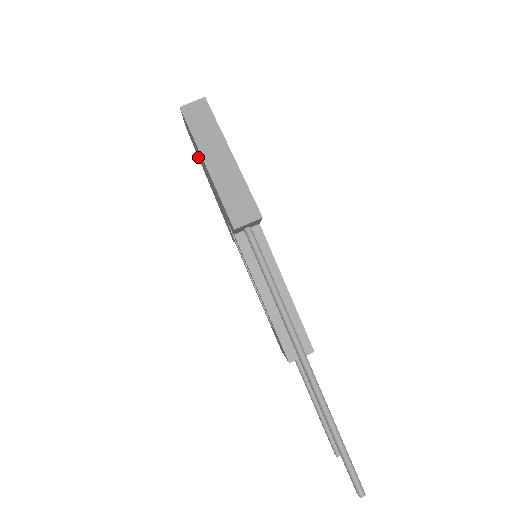
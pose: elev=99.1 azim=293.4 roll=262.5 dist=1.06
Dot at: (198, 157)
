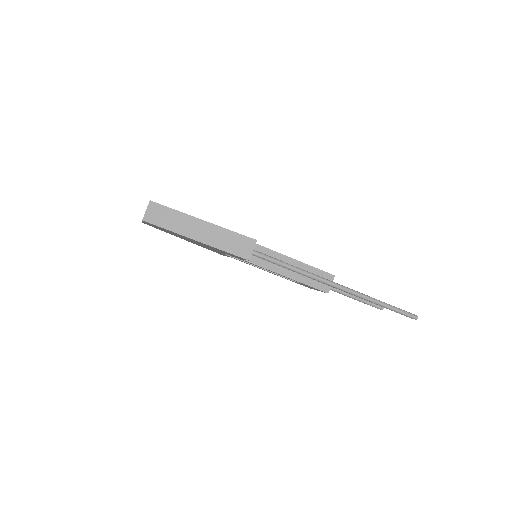
Dot at: occluded
